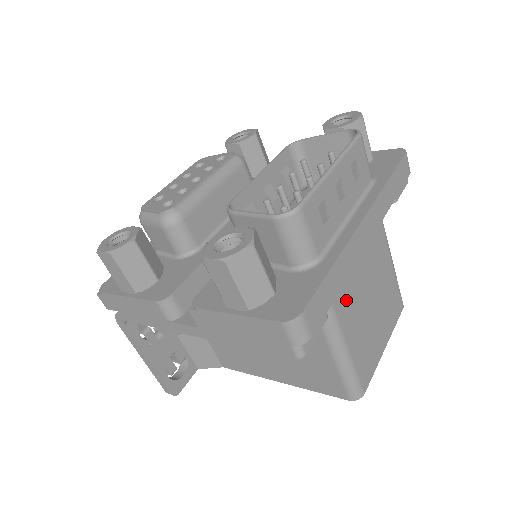
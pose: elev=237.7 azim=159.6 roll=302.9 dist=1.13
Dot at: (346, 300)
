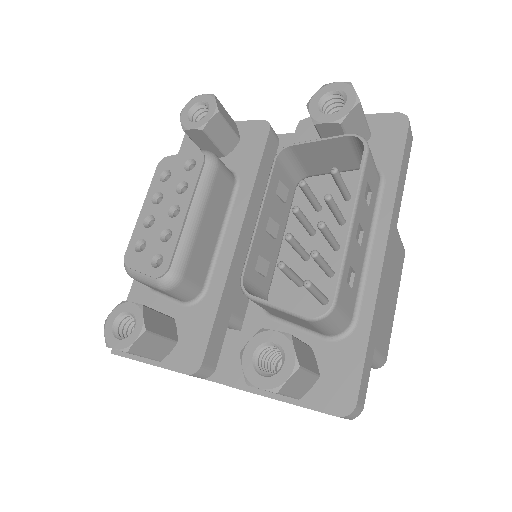
Dot at: occluded
